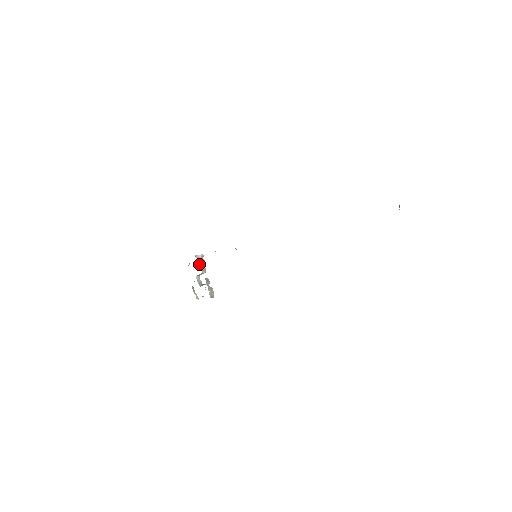
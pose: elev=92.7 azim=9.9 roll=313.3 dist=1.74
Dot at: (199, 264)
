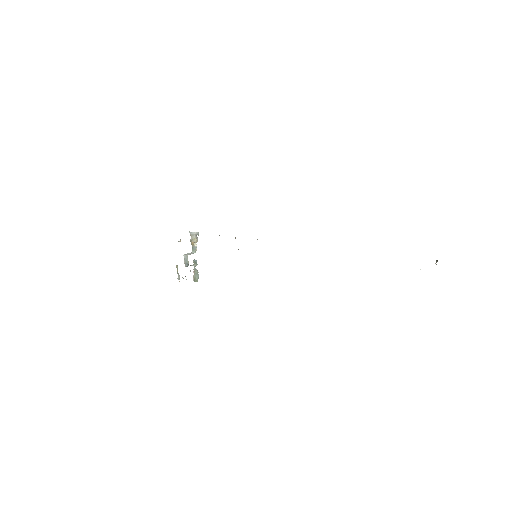
Dot at: (191, 242)
